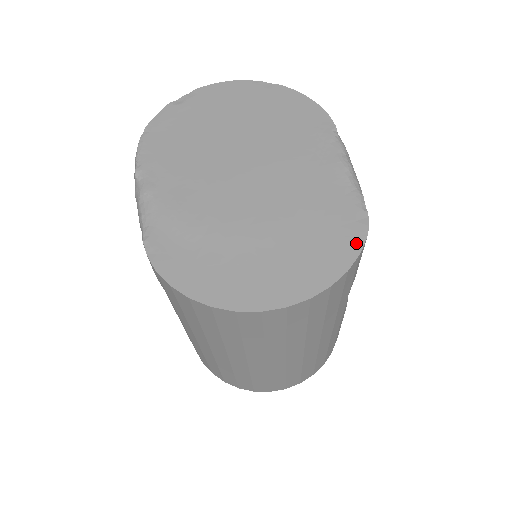
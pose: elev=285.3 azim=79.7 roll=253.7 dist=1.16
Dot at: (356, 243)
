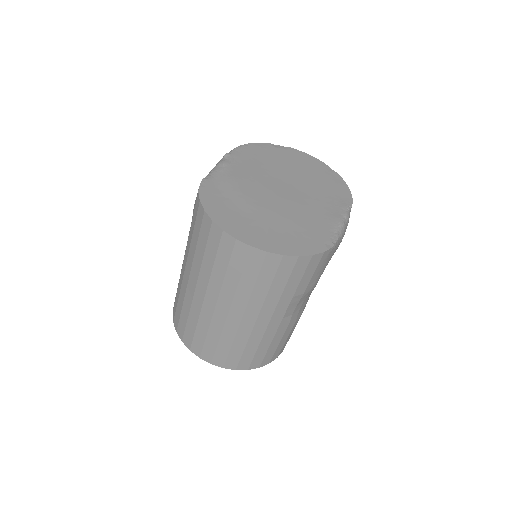
Dot at: (315, 250)
